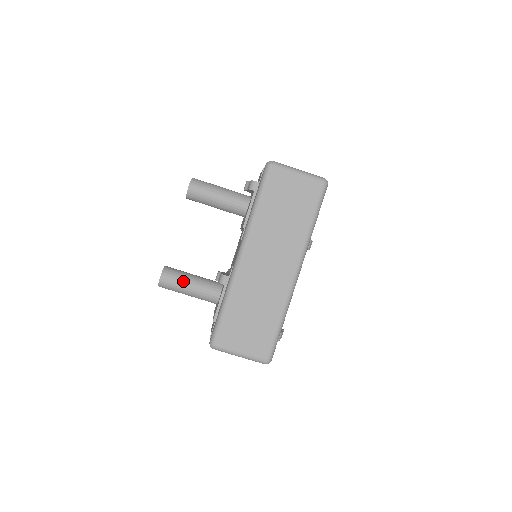
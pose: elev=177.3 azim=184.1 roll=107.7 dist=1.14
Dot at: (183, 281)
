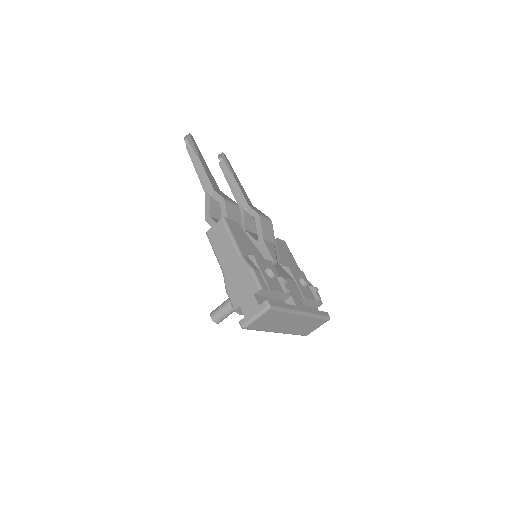
Dot at: occluded
